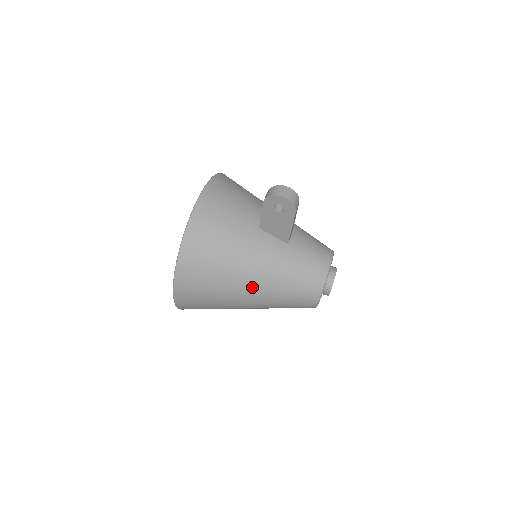
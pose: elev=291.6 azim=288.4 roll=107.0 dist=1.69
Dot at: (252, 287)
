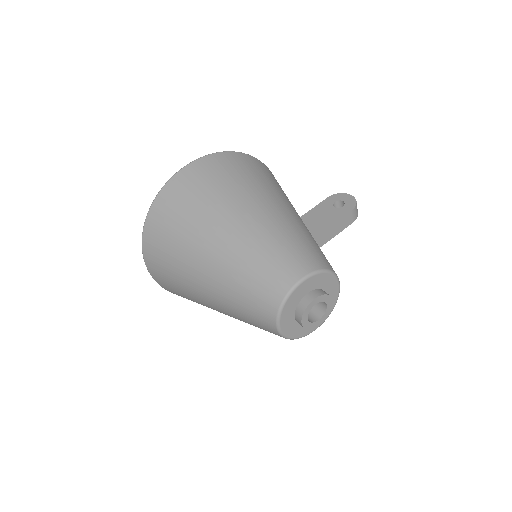
Dot at: (262, 209)
